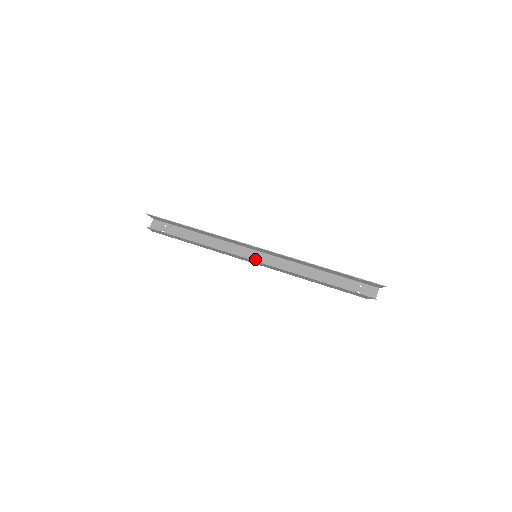
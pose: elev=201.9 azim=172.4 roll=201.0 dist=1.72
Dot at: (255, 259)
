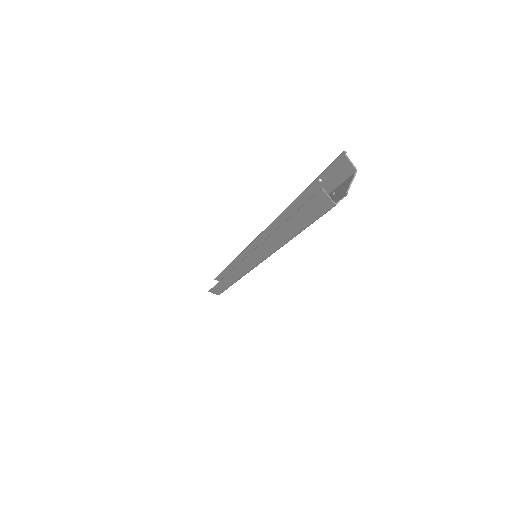
Dot at: occluded
